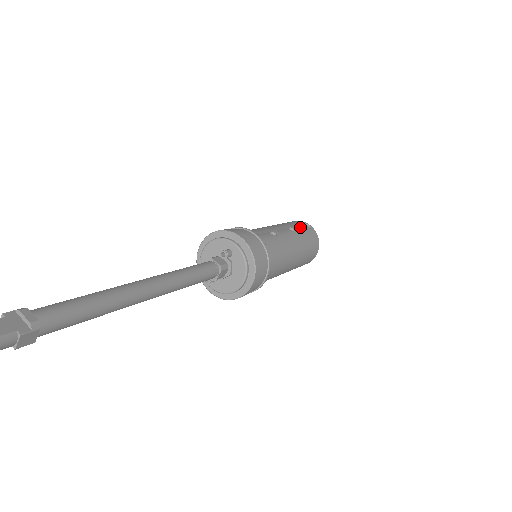
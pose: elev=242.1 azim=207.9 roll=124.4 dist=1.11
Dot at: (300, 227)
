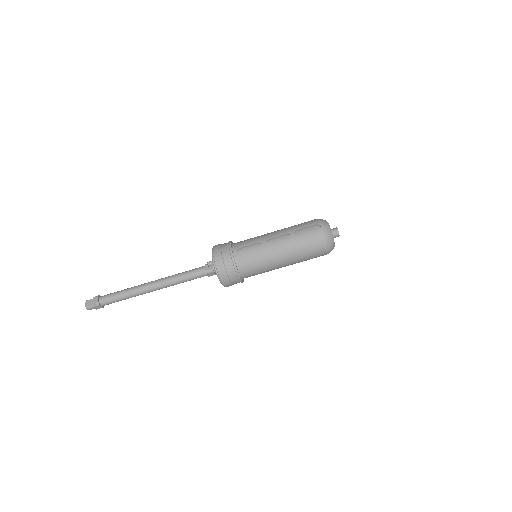
Dot at: (308, 229)
